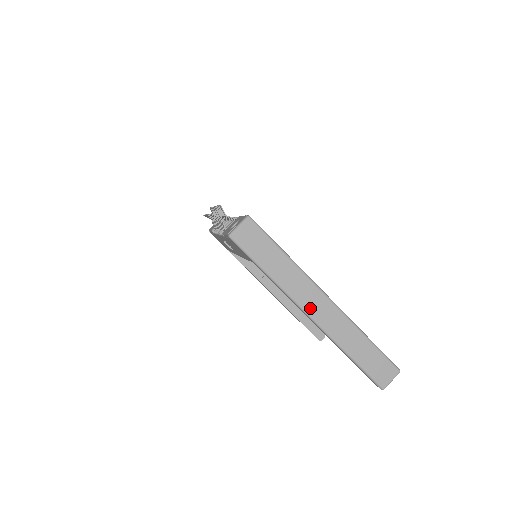
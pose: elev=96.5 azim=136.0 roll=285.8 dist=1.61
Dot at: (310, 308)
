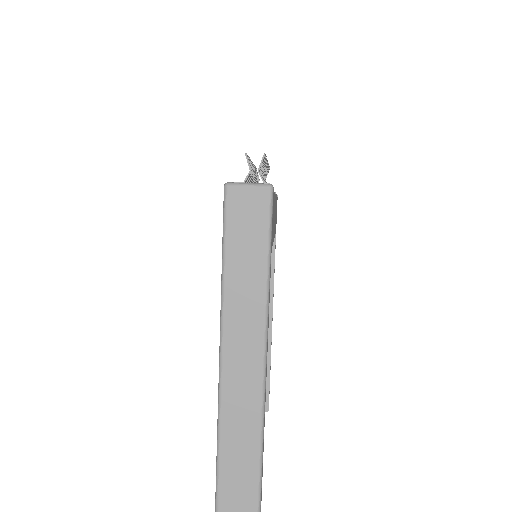
Dot at: (230, 366)
